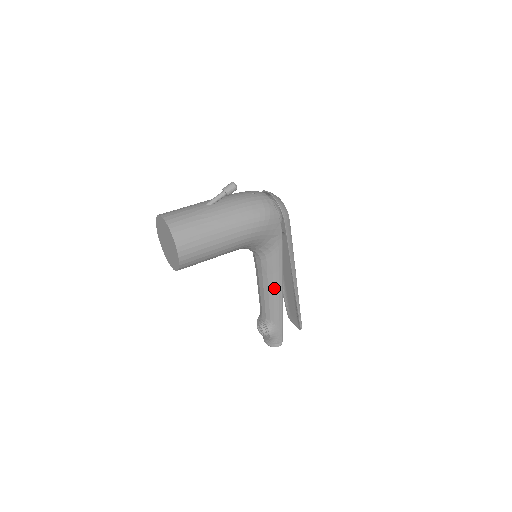
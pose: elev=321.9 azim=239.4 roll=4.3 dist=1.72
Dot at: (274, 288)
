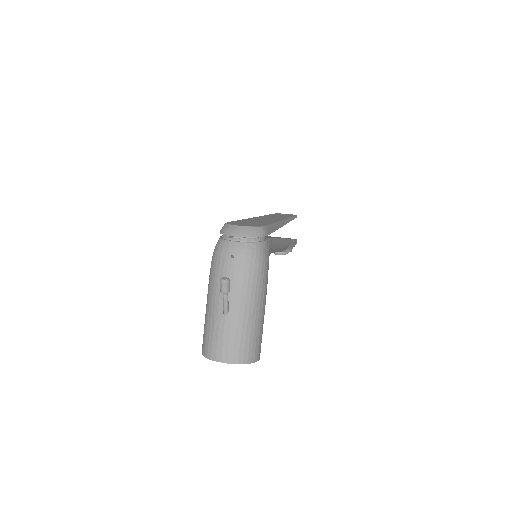
Dot at: (281, 247)
